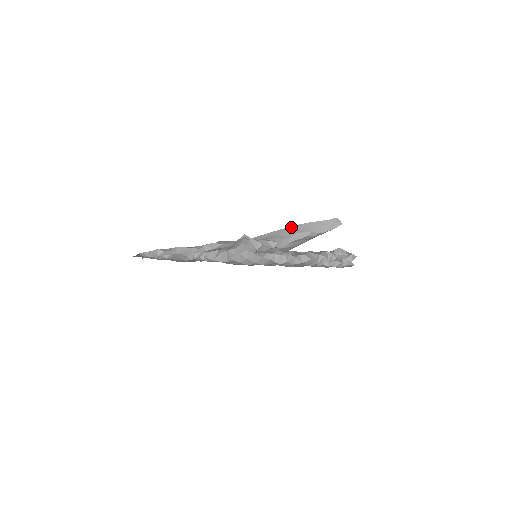
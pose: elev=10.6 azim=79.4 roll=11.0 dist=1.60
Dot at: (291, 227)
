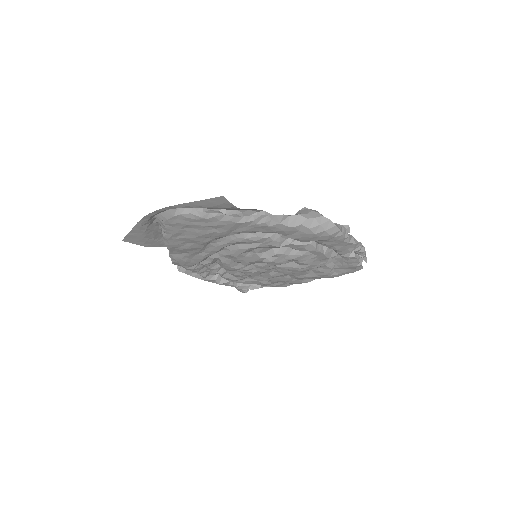
Dot at: occluded
